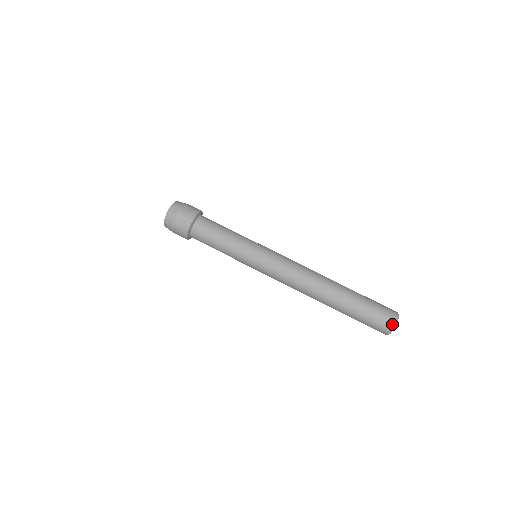
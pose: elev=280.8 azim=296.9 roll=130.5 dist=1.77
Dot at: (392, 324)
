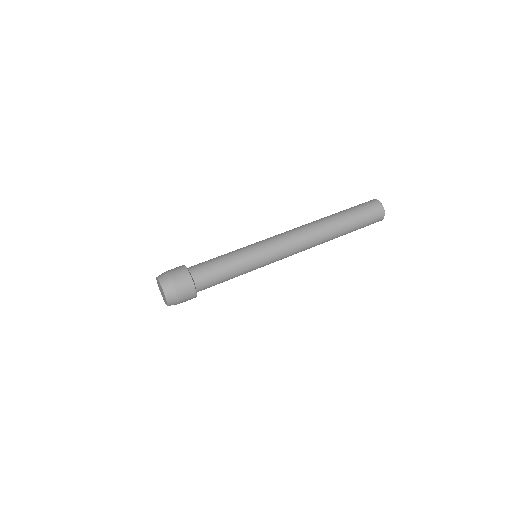
Dot at: (382, 214)
